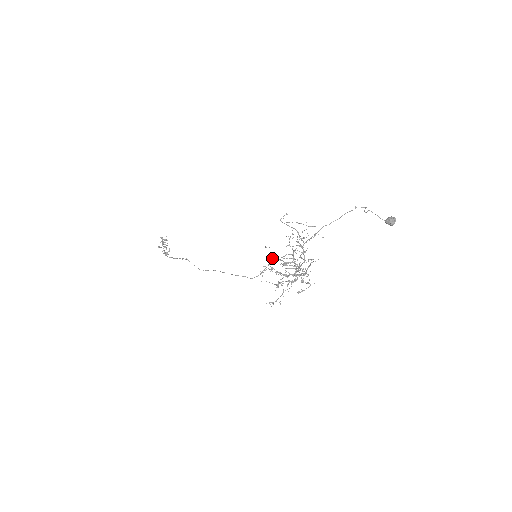
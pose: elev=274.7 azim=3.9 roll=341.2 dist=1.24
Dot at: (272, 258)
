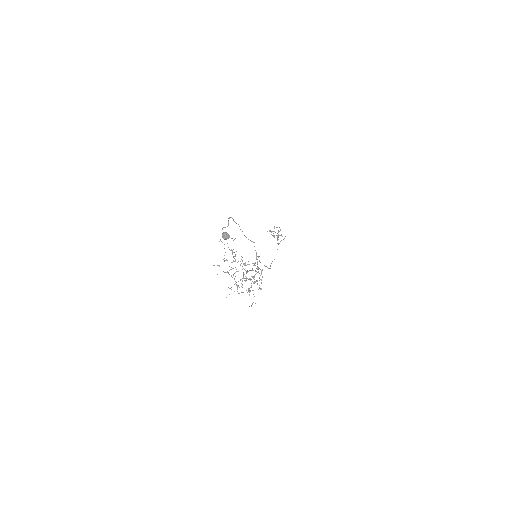
Dot at: occluded
